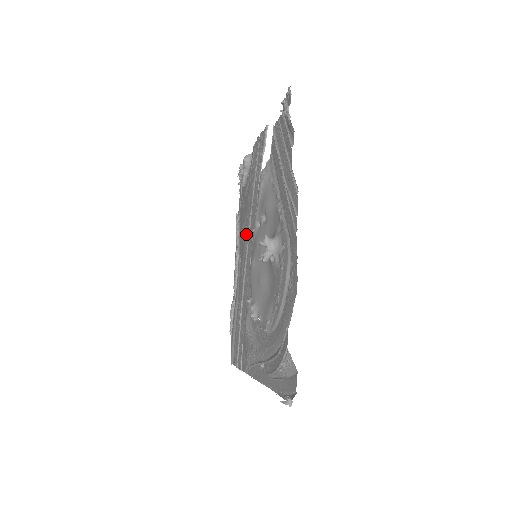
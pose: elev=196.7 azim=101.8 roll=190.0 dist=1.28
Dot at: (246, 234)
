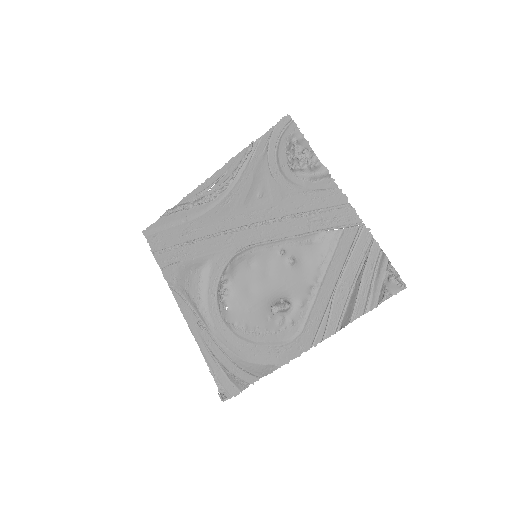
Dot at: (258, 214)
